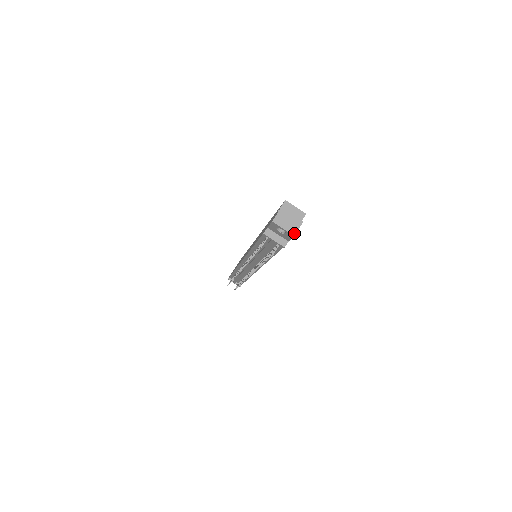
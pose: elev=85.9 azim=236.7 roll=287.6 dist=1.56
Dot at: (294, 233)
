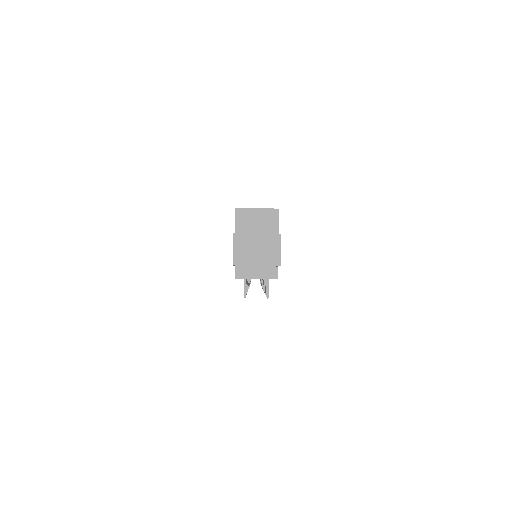
Dot at: (277, 262)
